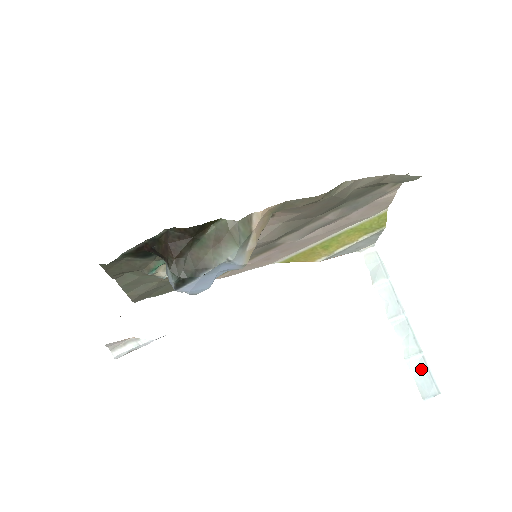
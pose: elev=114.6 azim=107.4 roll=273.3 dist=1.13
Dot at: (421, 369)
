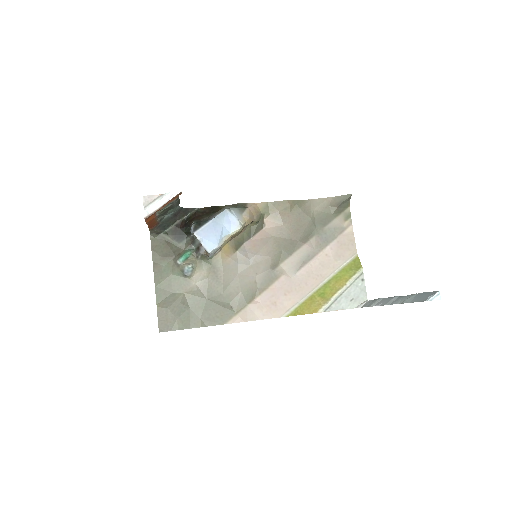
Dot at: (418, 297)
